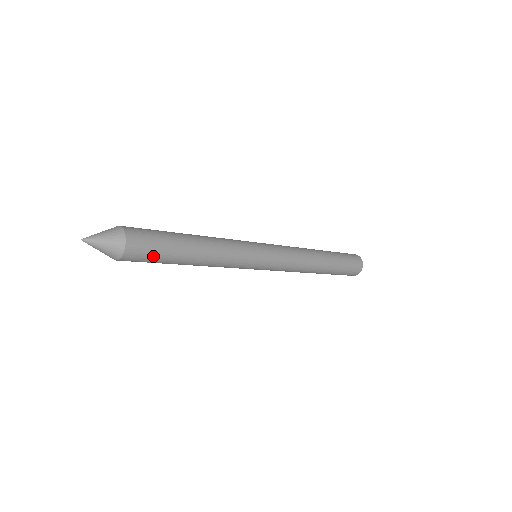
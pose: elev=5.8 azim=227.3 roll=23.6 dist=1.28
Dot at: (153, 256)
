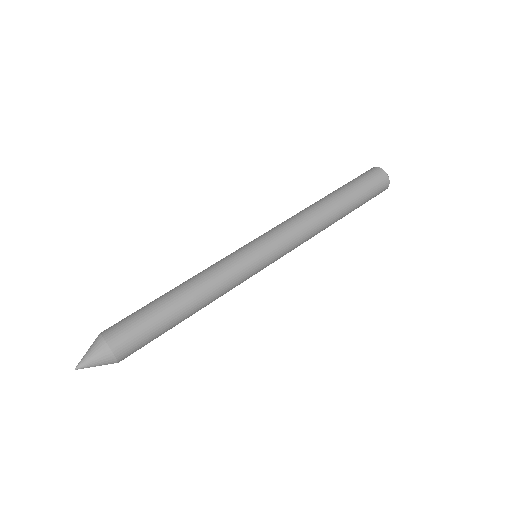
Dot at: occluded
